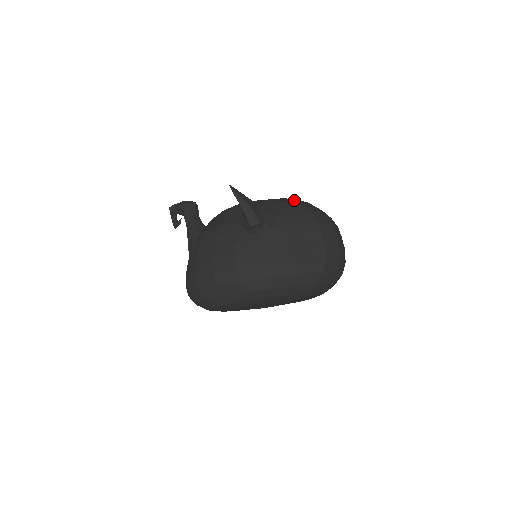
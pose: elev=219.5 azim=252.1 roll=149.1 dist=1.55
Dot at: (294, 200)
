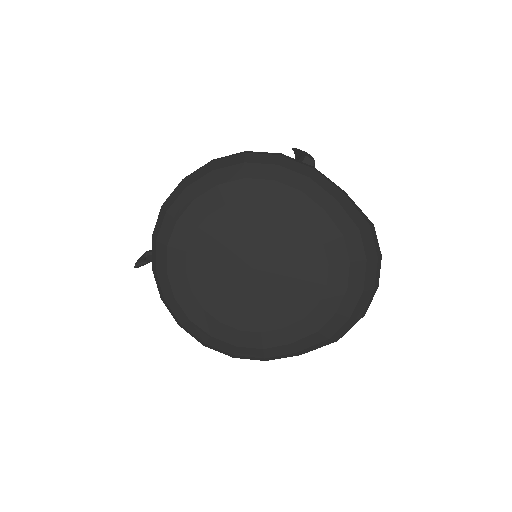
Dot at: occluded
